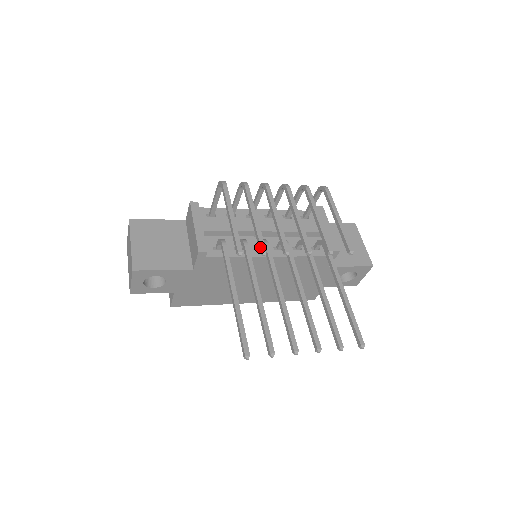
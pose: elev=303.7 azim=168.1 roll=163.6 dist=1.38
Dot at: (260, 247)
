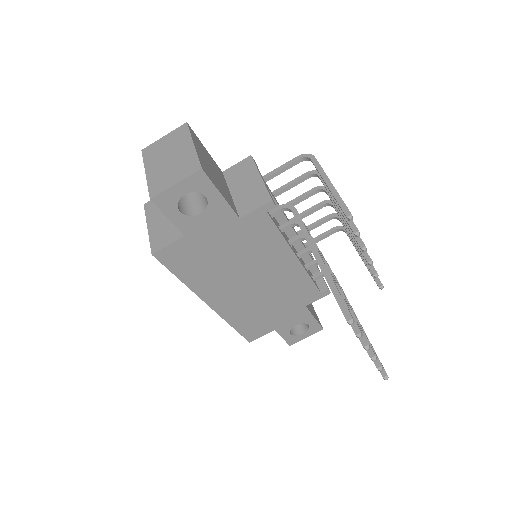
Dot at: (355, 226)
